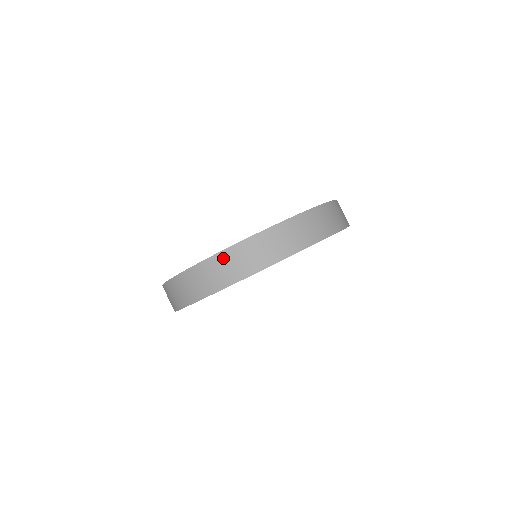
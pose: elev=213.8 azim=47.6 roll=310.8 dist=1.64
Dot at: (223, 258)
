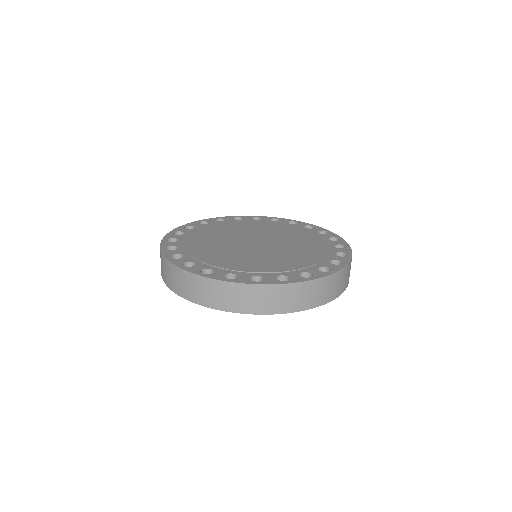
Dot at: (169, 267)
